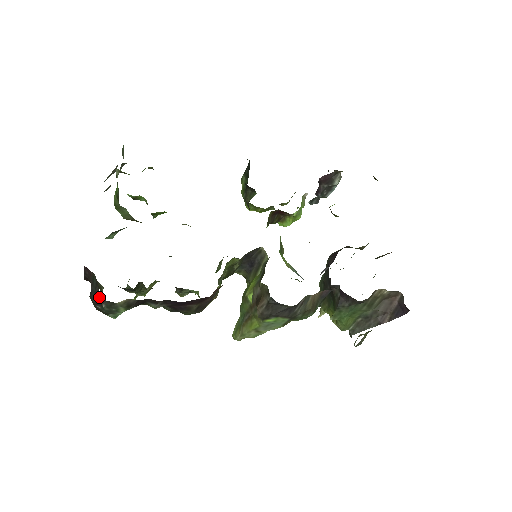
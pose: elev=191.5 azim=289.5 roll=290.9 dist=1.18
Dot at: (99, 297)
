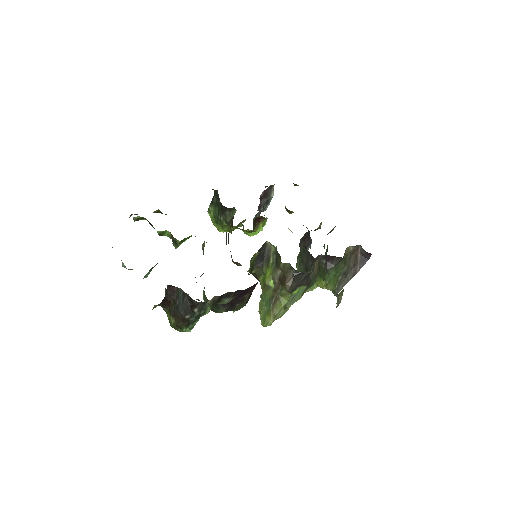
Dot at: (189, 306)
